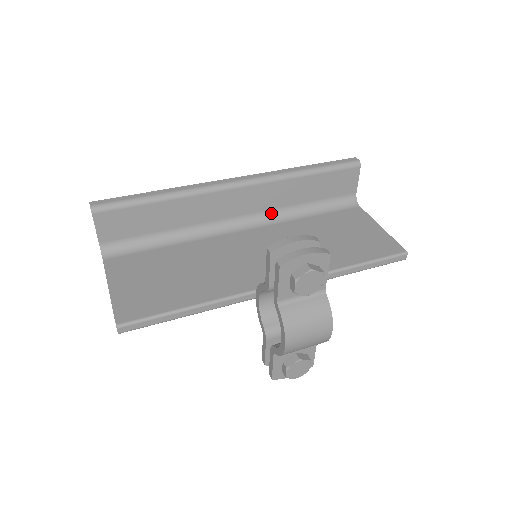
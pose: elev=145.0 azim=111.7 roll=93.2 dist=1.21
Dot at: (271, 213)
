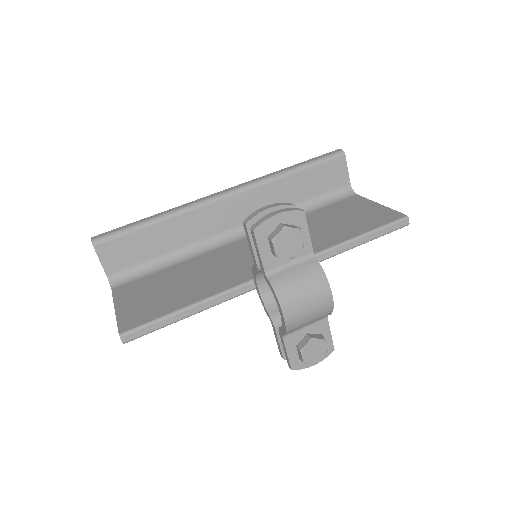
Dot at: occluded
